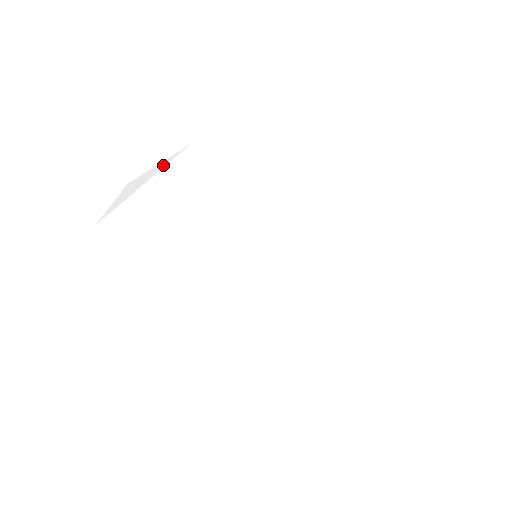
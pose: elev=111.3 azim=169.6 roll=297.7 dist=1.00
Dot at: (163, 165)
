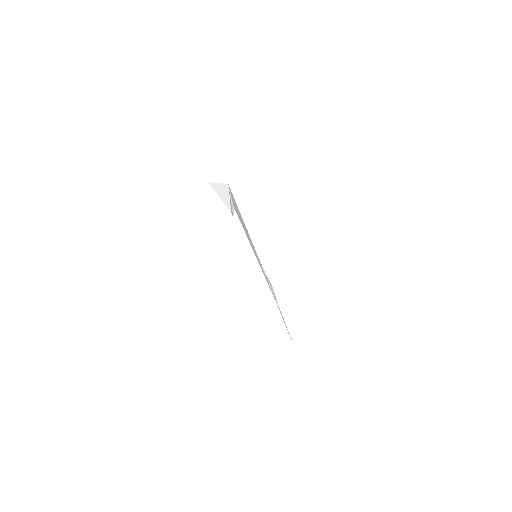
Dot at: (226, 203)
